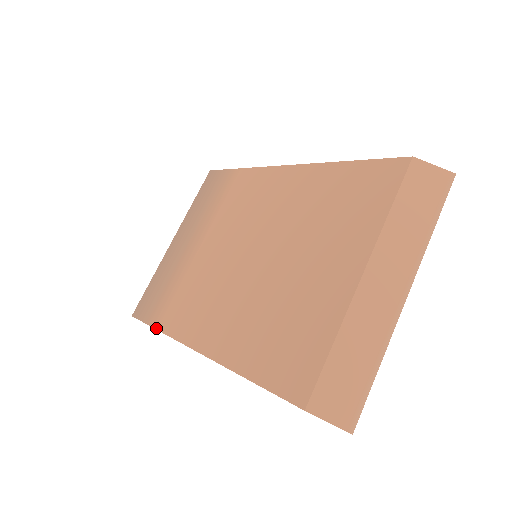
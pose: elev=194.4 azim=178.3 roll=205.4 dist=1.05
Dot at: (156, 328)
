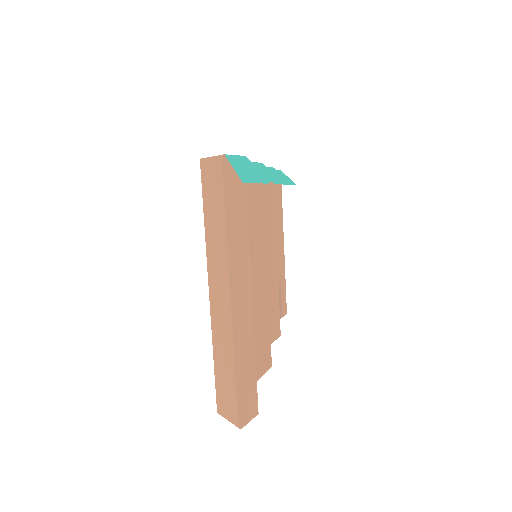
Dot at: occluded
